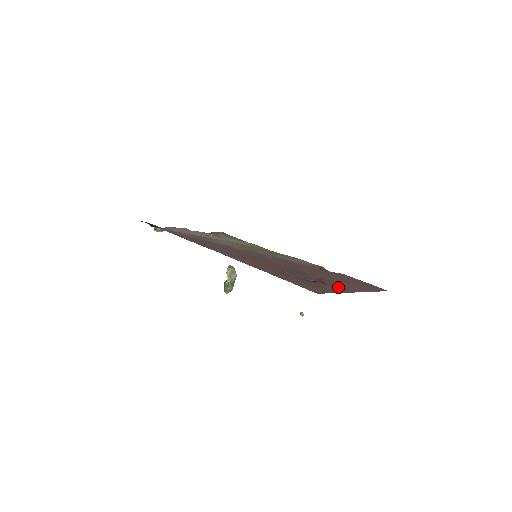
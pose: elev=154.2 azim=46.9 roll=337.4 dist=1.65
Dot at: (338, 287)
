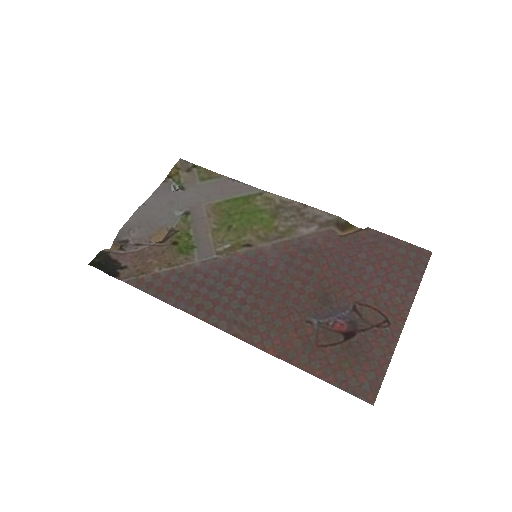
Dot at: (383, 328)
